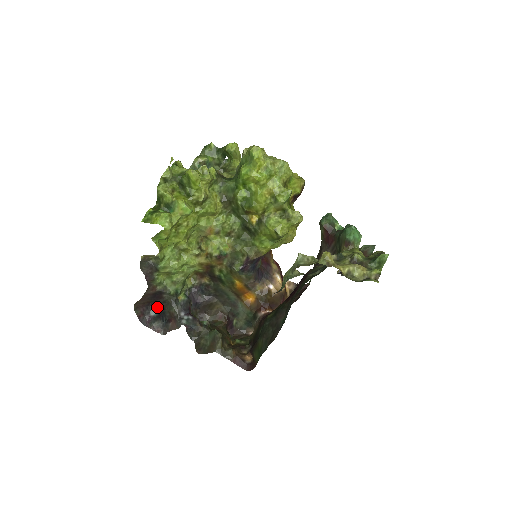
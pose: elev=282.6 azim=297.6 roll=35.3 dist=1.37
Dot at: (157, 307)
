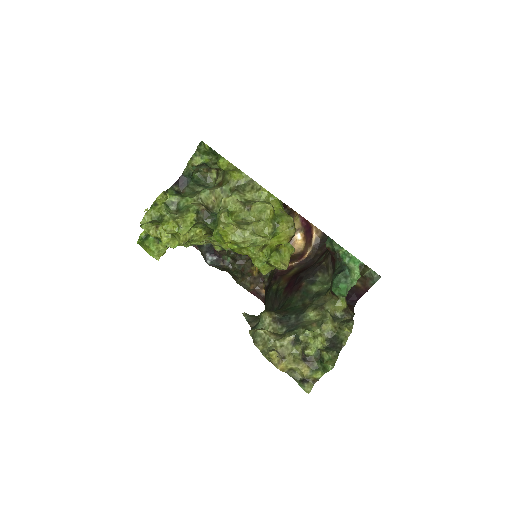
Dot at: occluded
